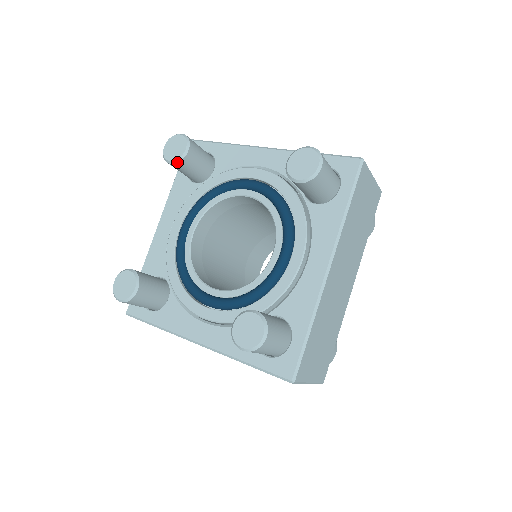
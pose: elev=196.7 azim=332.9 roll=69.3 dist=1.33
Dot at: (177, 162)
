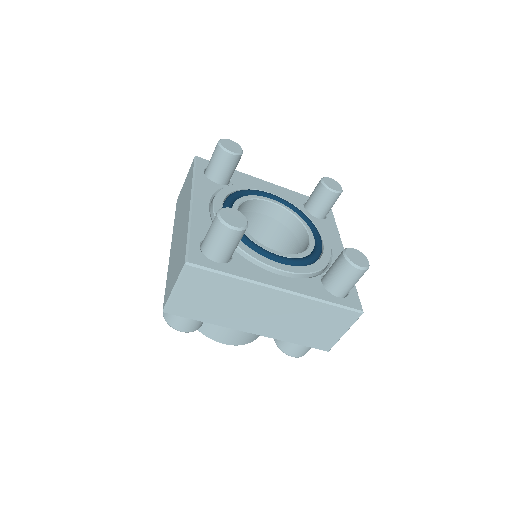
Dot at: (237, 155)
